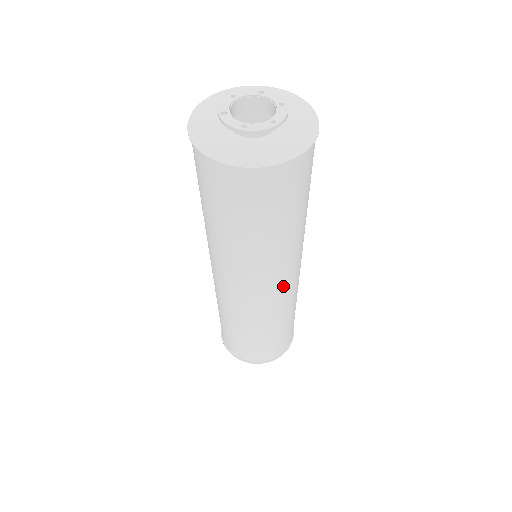
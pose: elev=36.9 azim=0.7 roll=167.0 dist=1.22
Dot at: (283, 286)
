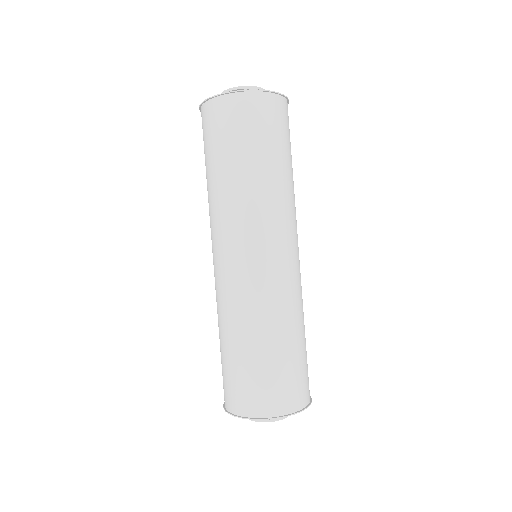
Dot at: (294, 252)
